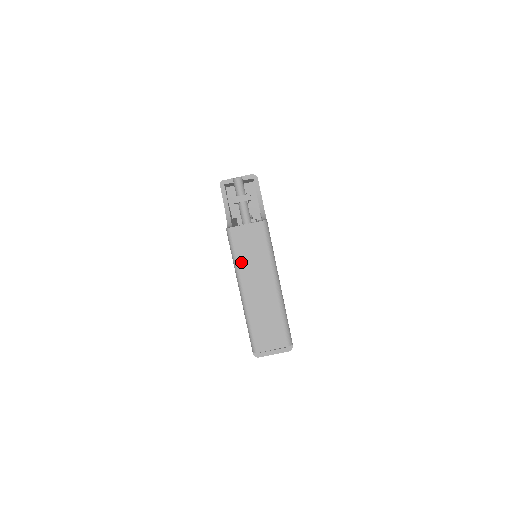
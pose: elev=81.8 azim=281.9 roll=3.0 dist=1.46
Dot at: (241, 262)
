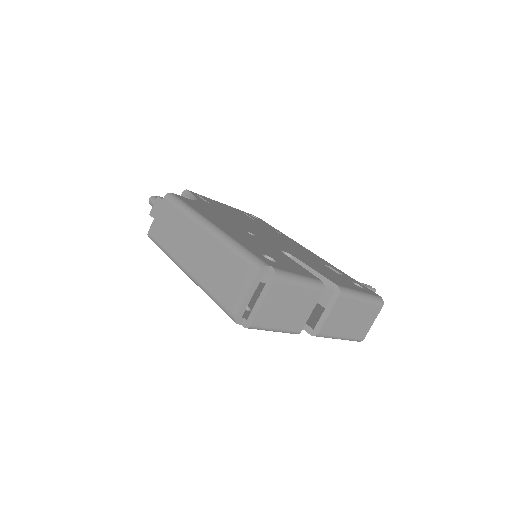
Dot at: (169, 247)
